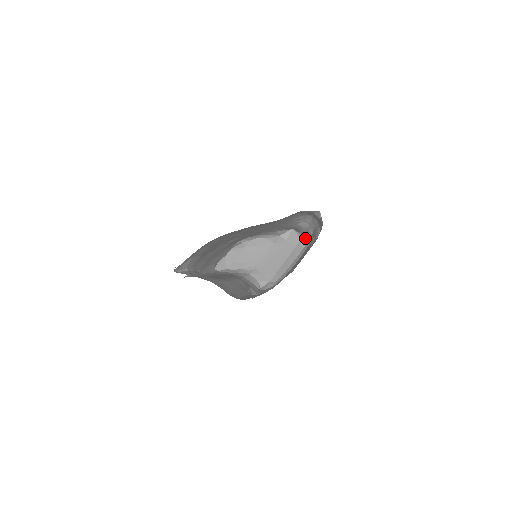
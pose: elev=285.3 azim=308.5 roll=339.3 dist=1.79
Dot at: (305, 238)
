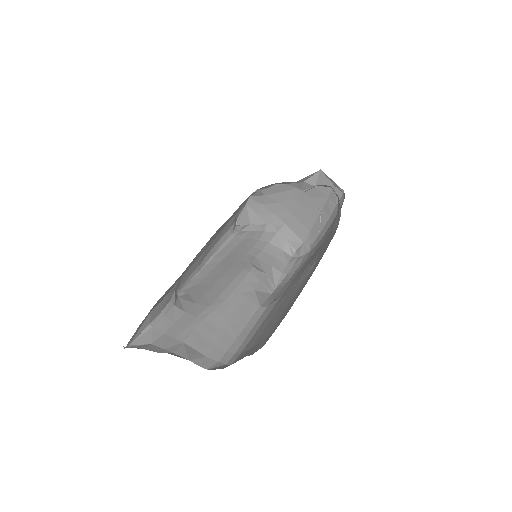
Dot at: occluded
